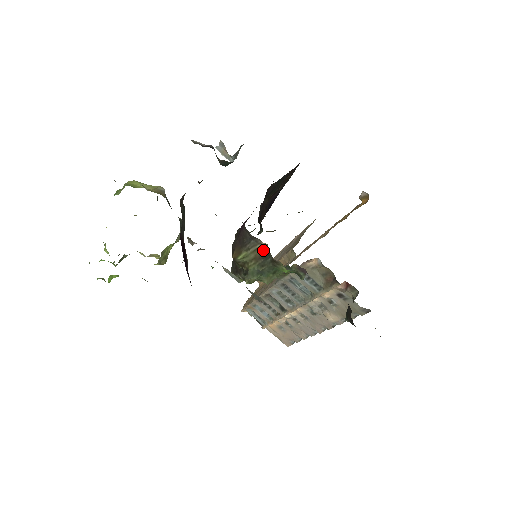
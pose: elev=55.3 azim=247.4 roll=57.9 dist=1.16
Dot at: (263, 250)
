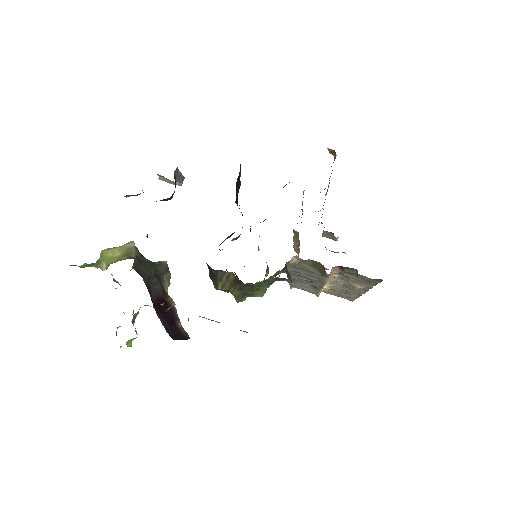
Dot at: (233, 277)
